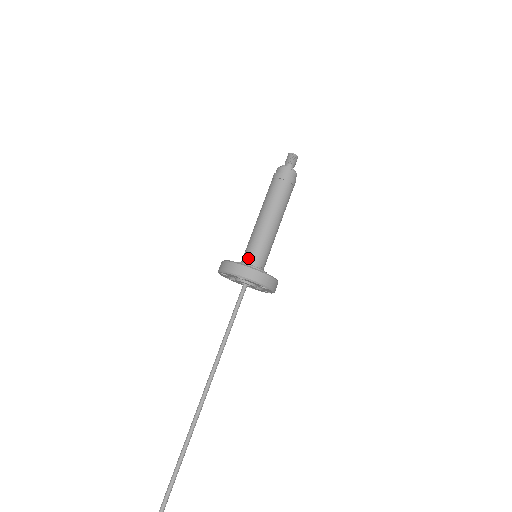
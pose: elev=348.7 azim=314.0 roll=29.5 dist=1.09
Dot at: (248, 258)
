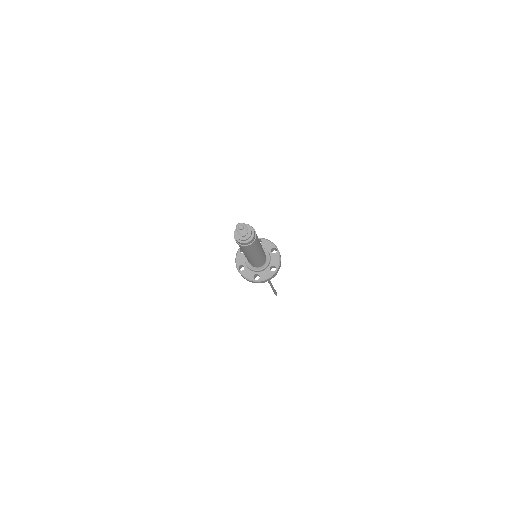
Dot at: (253, 266)
